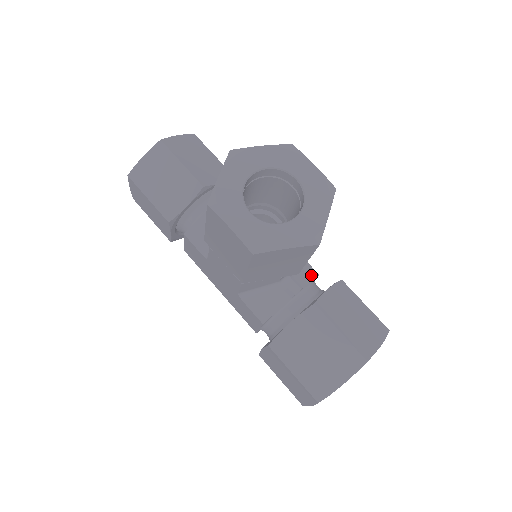
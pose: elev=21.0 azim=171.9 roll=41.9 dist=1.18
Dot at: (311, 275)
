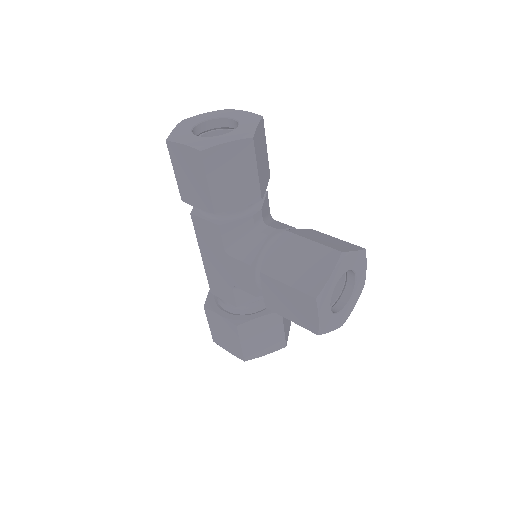
Dot at: occluded
